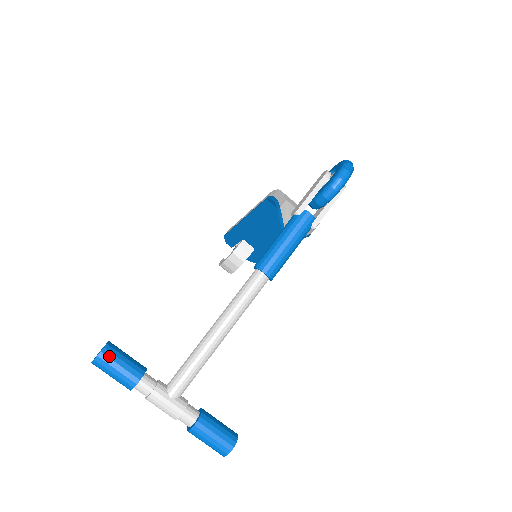
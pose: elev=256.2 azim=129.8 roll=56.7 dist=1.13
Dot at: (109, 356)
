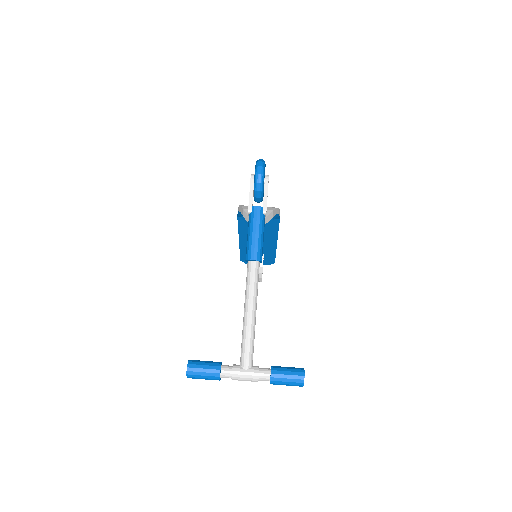
Dot at: (193, 367)
